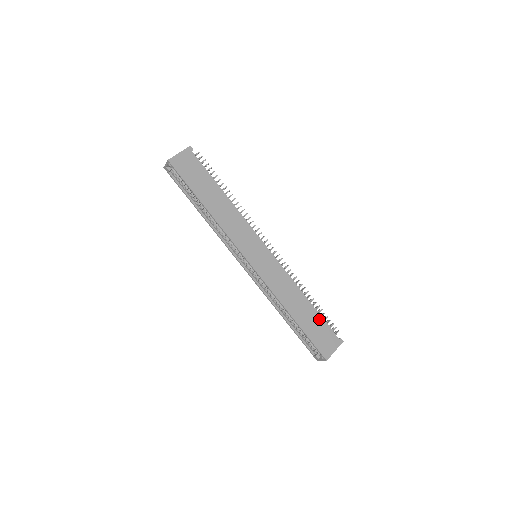
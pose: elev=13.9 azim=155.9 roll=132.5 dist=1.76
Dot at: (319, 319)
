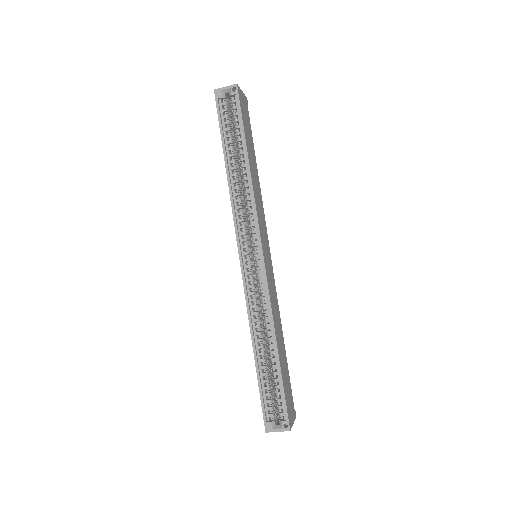
Dot at: (288, 372)
